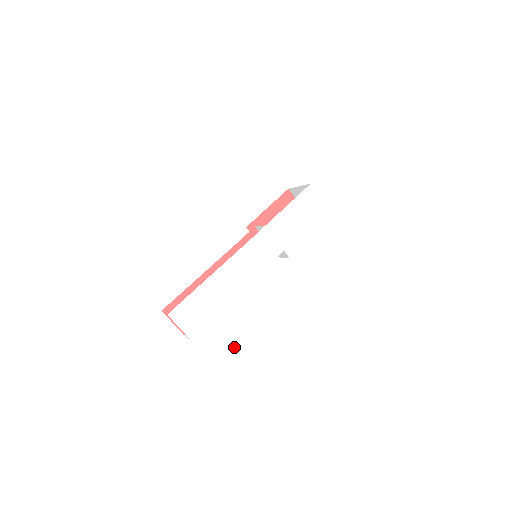
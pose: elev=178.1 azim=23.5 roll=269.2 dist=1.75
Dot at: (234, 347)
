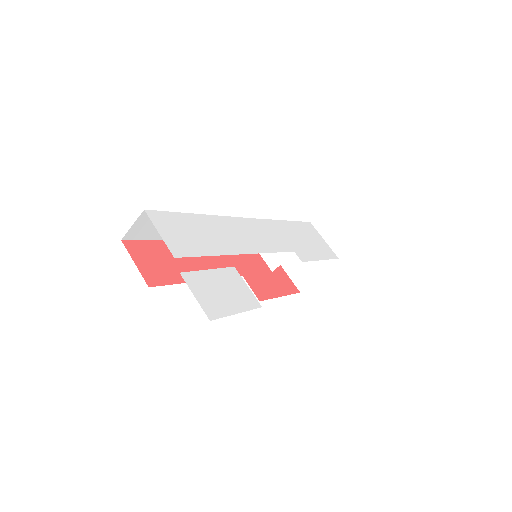
Dot at: (240, 308)
